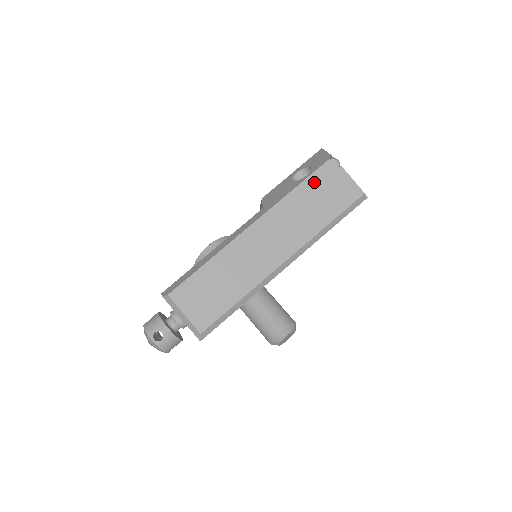
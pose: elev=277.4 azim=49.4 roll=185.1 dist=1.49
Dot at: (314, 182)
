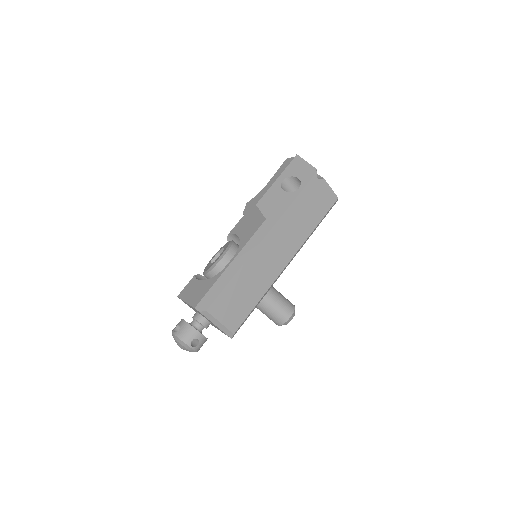
Dot at: (306, 194)
